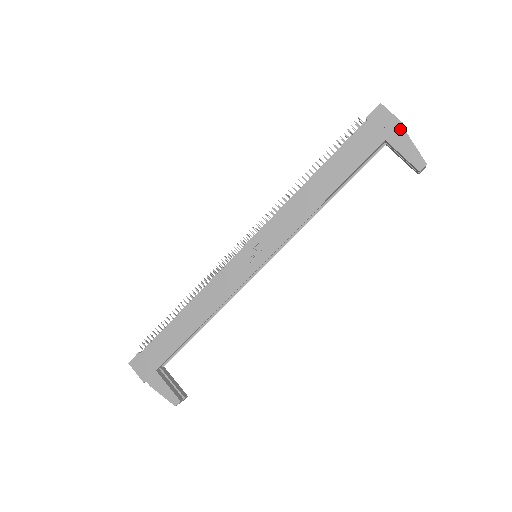
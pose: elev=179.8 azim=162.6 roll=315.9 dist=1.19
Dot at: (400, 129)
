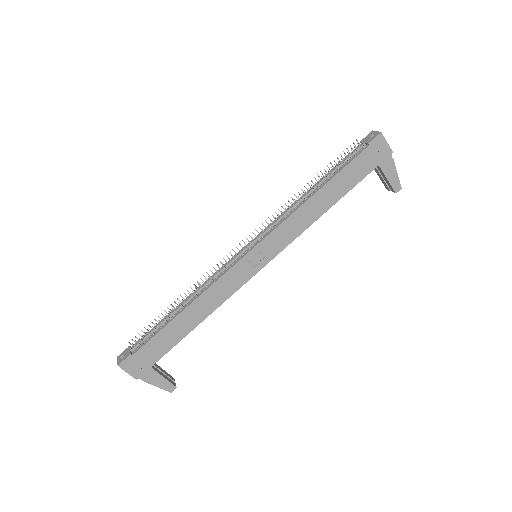
Dot at: (390, 157)
